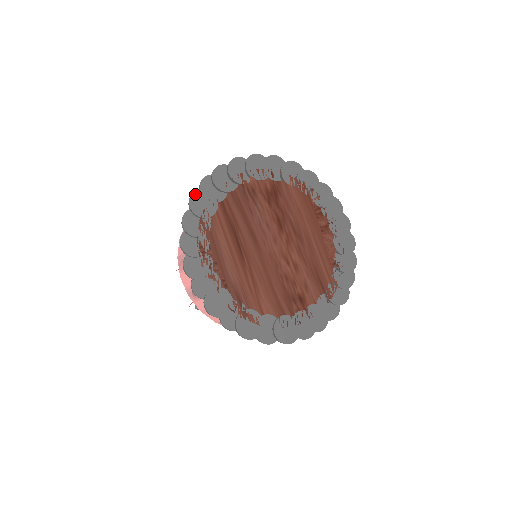
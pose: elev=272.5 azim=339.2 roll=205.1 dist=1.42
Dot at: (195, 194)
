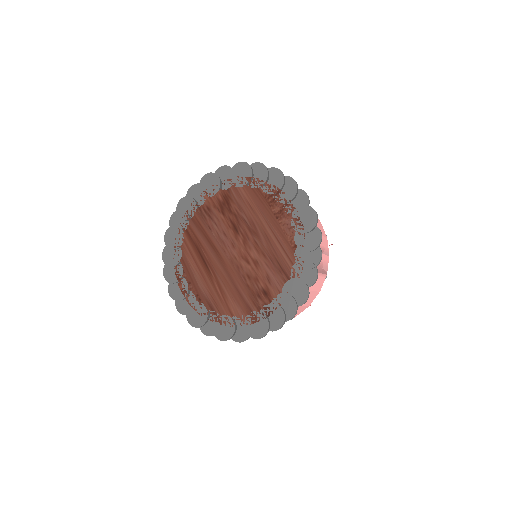
Dot at: (167, 232)
